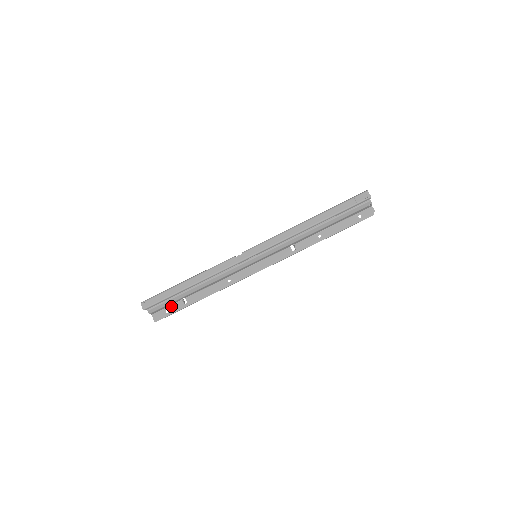
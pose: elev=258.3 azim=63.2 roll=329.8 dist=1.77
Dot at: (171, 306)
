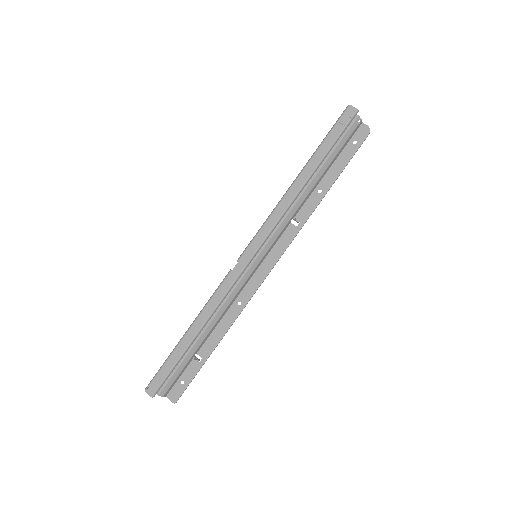
Dot at: (184, 373)
